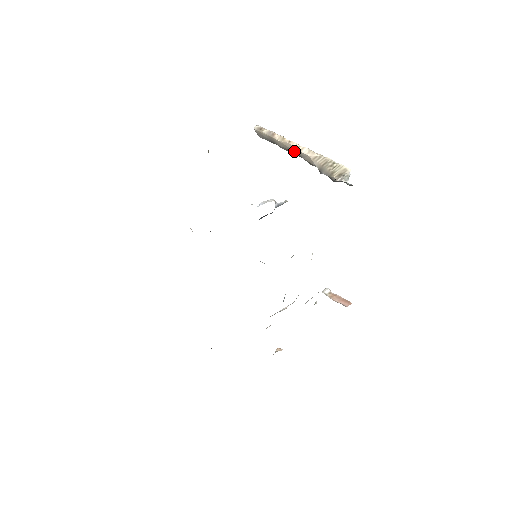
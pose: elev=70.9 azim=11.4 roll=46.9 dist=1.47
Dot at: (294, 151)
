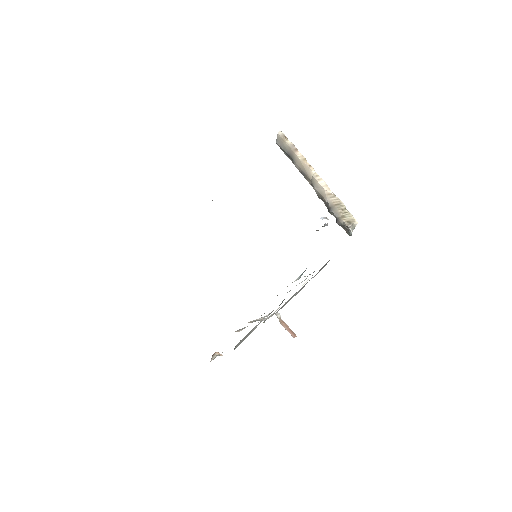
Dot at: (309, 176)
